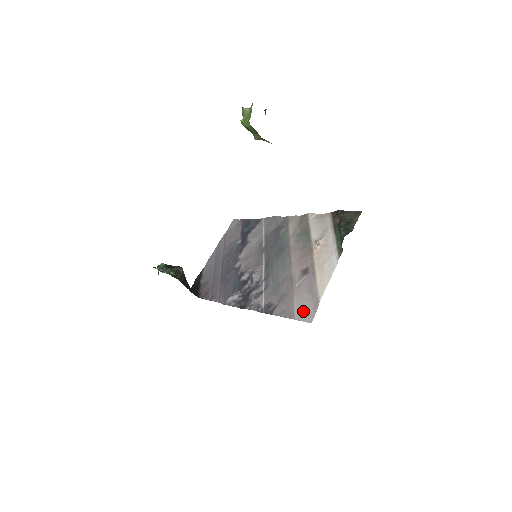
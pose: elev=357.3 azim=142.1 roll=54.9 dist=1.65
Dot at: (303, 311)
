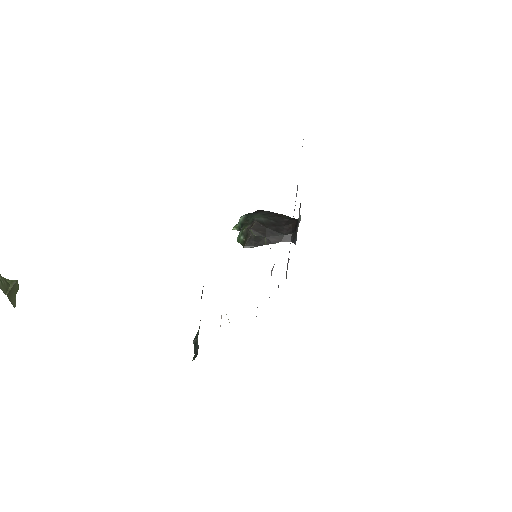
Dot at: occluded
